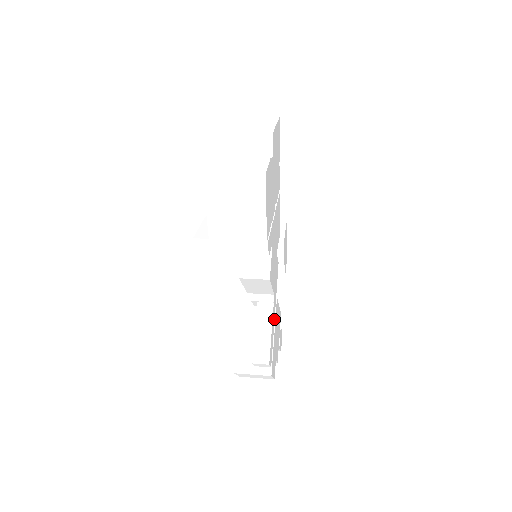
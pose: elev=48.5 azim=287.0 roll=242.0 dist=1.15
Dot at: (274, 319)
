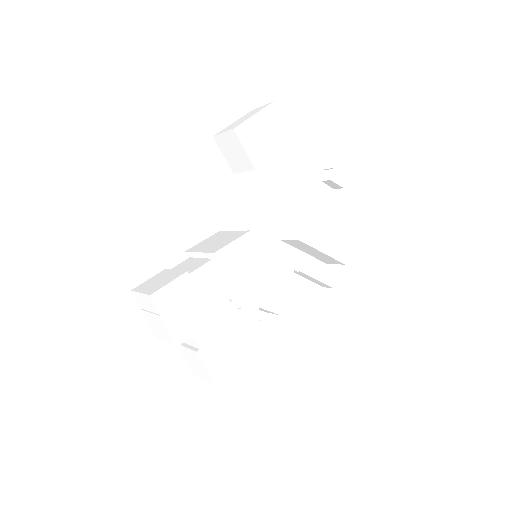
Dot at: (311, 257)
